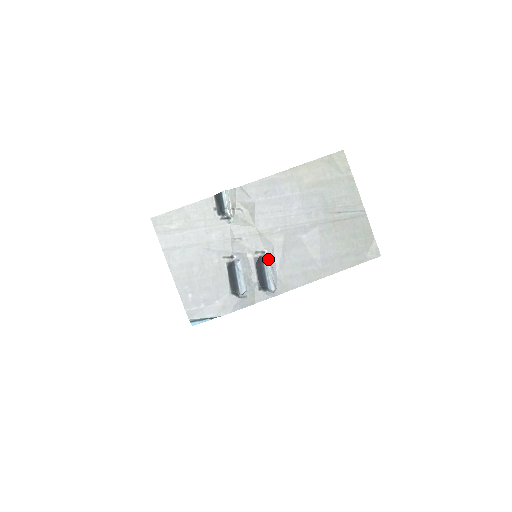
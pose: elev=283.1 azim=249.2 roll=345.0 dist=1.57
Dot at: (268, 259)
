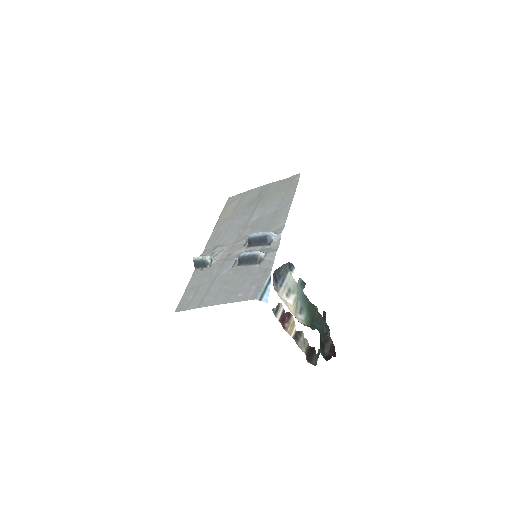
Dot at: occluded
